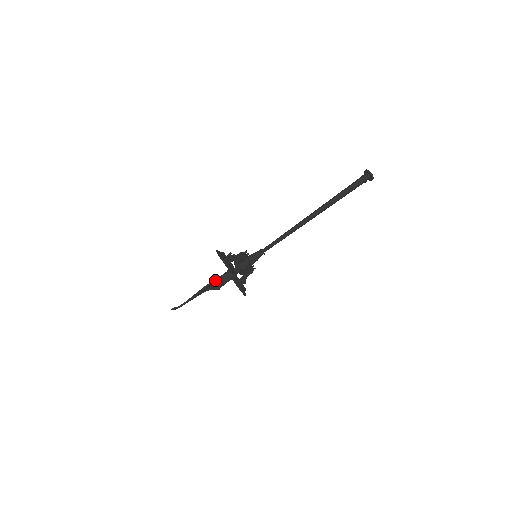
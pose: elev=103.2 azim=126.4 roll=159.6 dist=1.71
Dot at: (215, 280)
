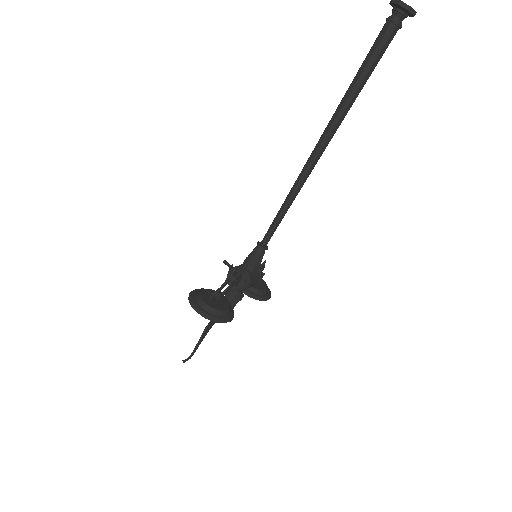
Dot at: occluded
